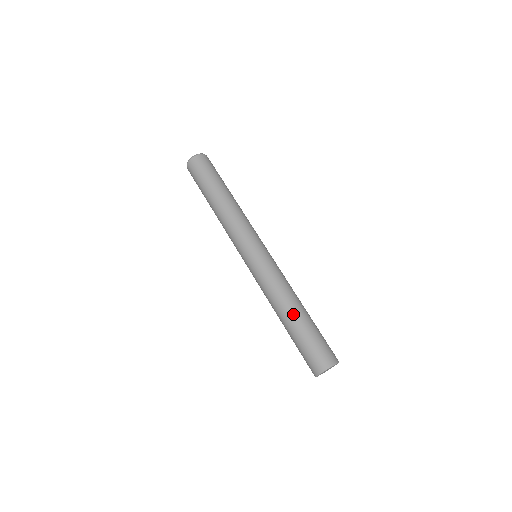
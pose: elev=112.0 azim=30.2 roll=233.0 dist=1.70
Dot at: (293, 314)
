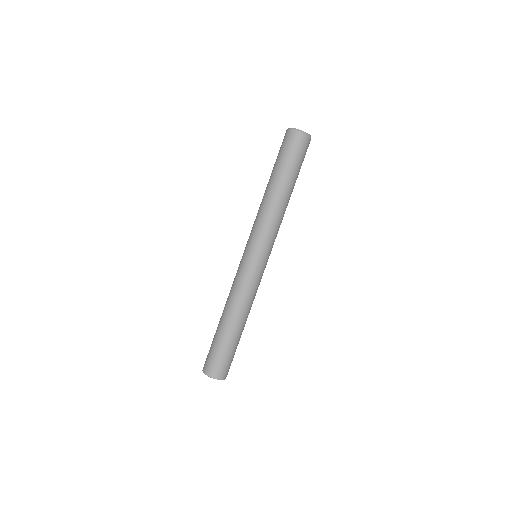
Dot at: (239, 327)
